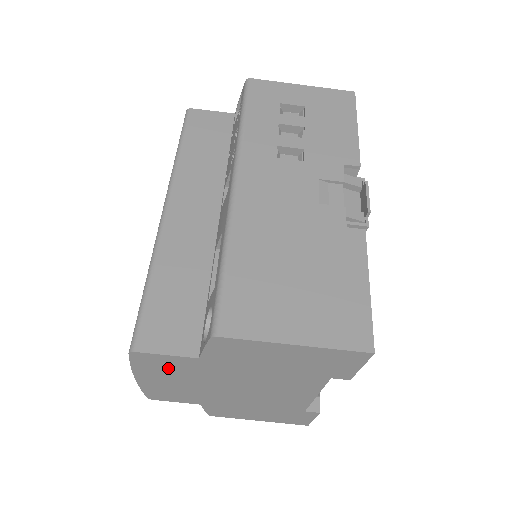
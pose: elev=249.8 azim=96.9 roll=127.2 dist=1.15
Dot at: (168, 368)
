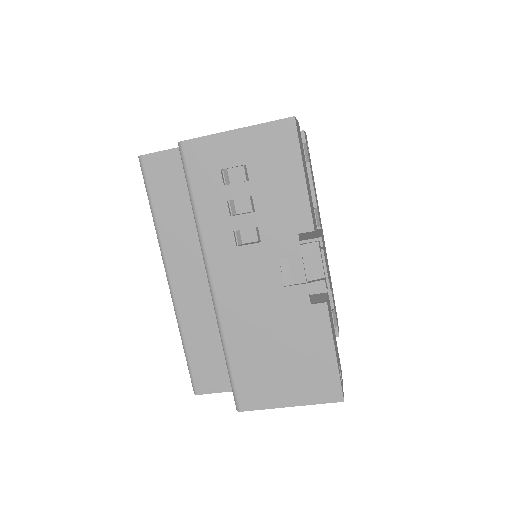
Dot at: occluded
